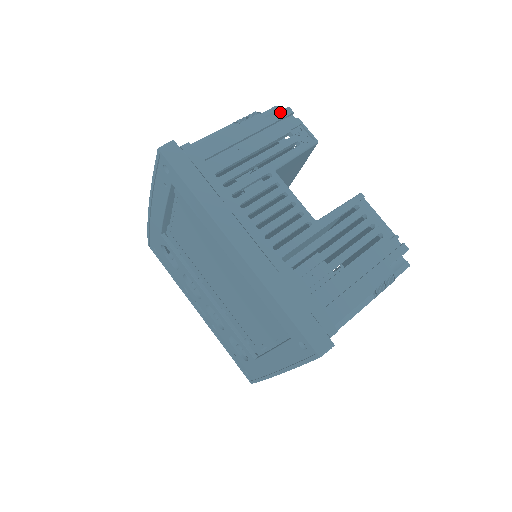
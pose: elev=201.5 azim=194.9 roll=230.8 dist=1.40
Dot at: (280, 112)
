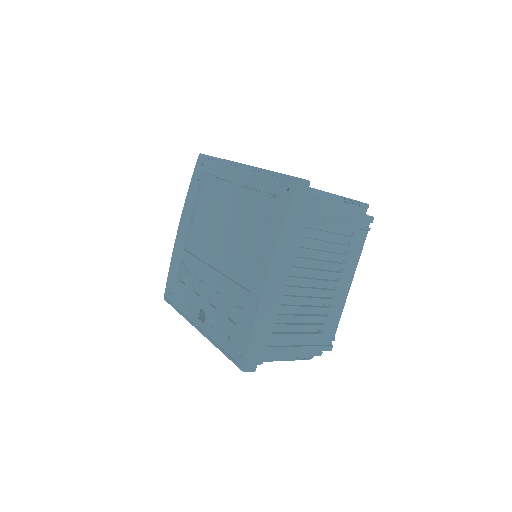
Dot at: occluded
